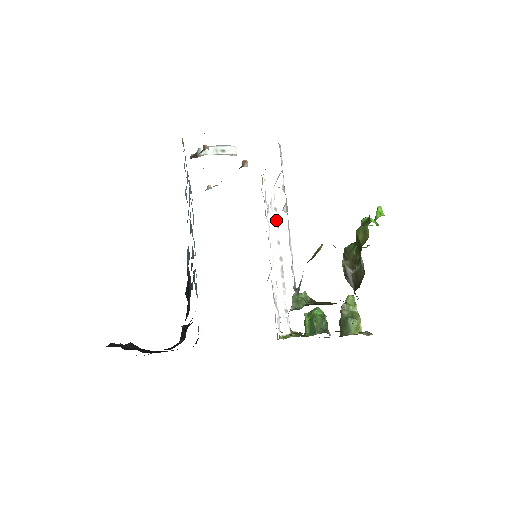
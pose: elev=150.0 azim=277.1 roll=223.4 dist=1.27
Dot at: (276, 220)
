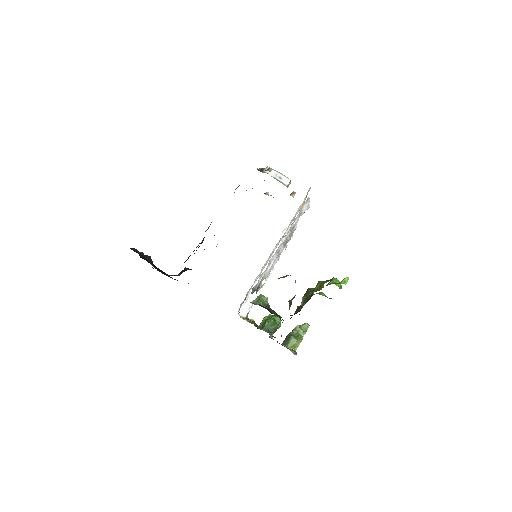
Dot at: (288, 243)
